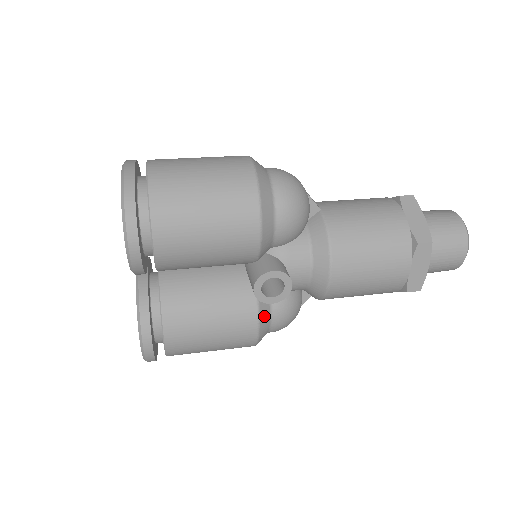
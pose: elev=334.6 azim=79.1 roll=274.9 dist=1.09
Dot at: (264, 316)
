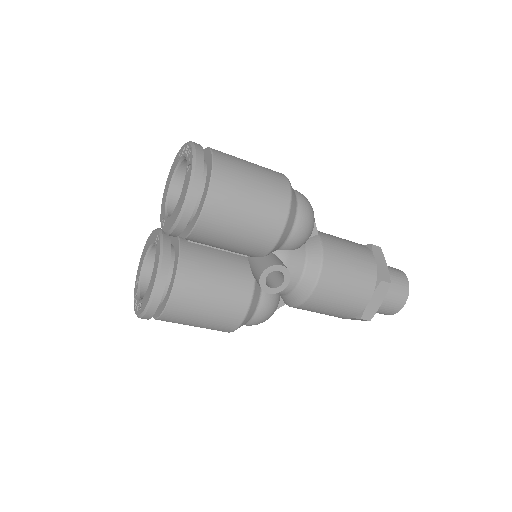
Dot at: (253, 305)
